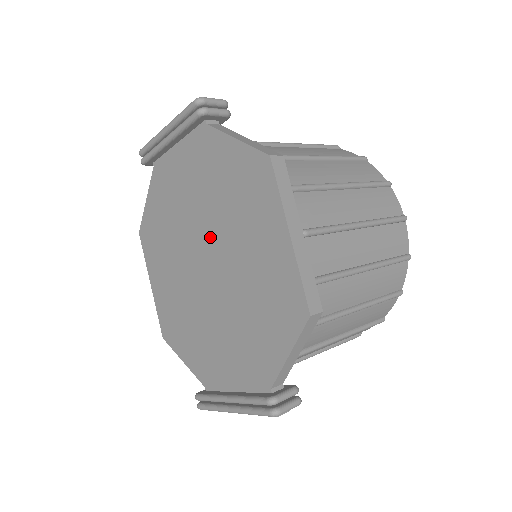
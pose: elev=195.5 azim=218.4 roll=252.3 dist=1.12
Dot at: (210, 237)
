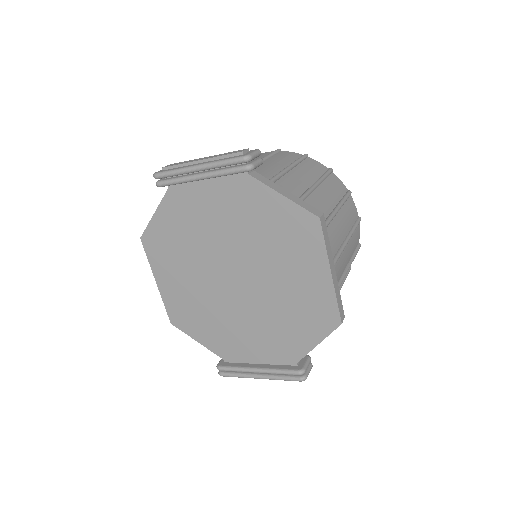
Dot at: (243, 260)
